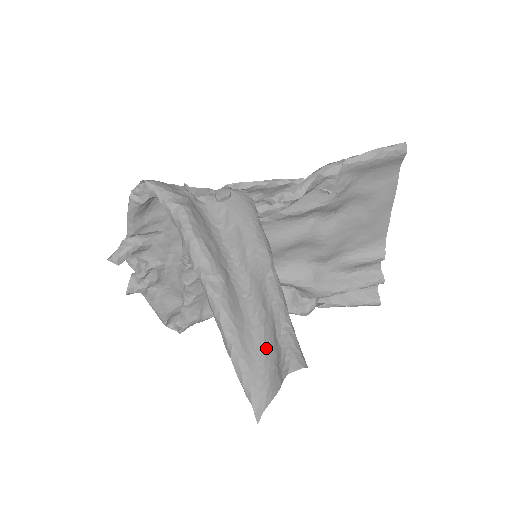
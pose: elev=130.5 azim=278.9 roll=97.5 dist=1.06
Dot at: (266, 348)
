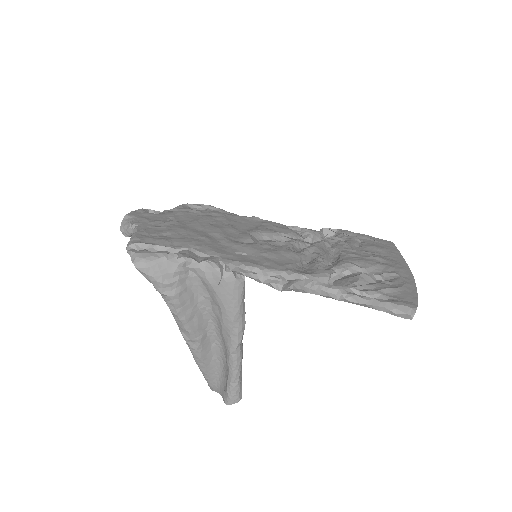
Dot at: (222, 375)
